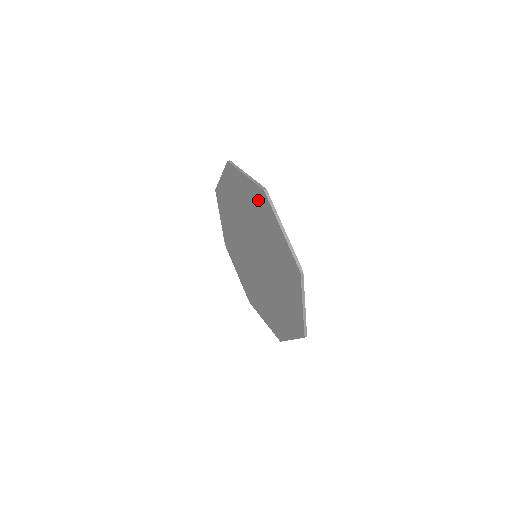
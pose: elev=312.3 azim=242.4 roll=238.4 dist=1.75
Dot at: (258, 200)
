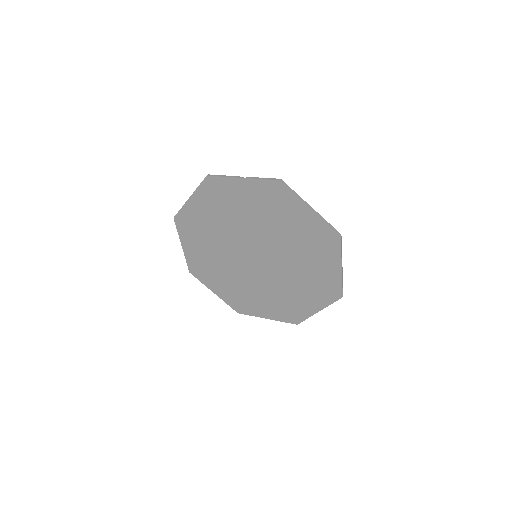
Dot at: (319, 235)
